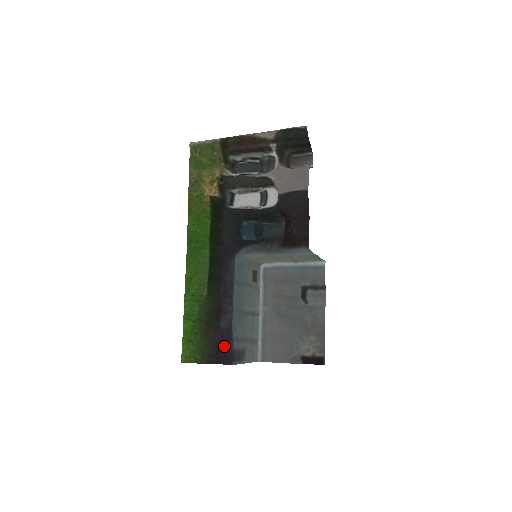
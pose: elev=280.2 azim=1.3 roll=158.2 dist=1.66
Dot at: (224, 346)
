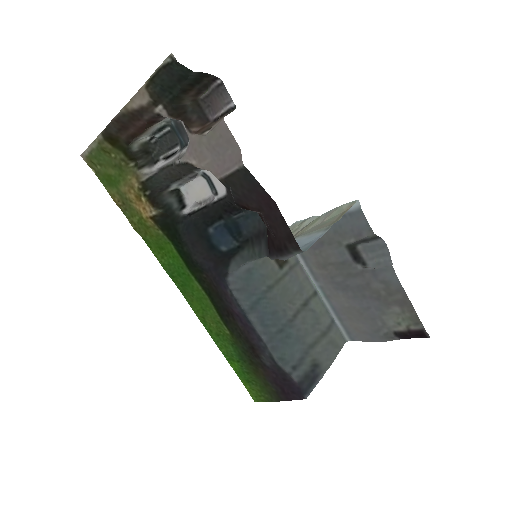
Dot at: (284, 382)
